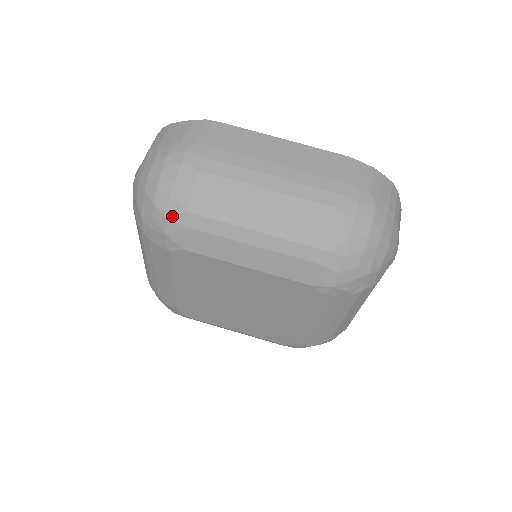
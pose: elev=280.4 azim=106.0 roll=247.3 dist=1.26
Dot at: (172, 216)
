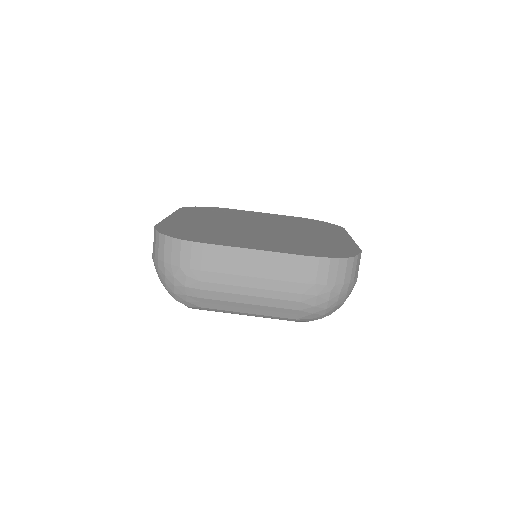
Dot at: (190, 306)
